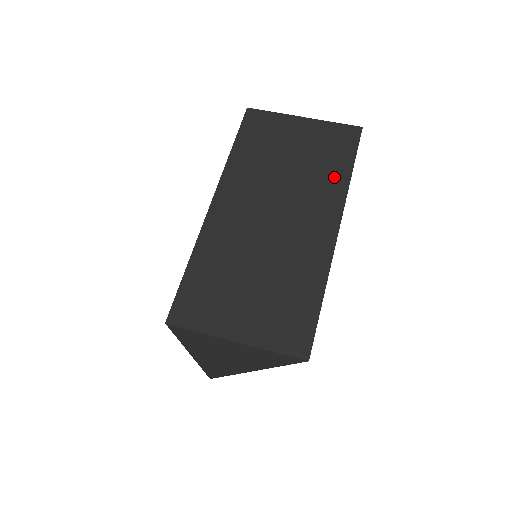
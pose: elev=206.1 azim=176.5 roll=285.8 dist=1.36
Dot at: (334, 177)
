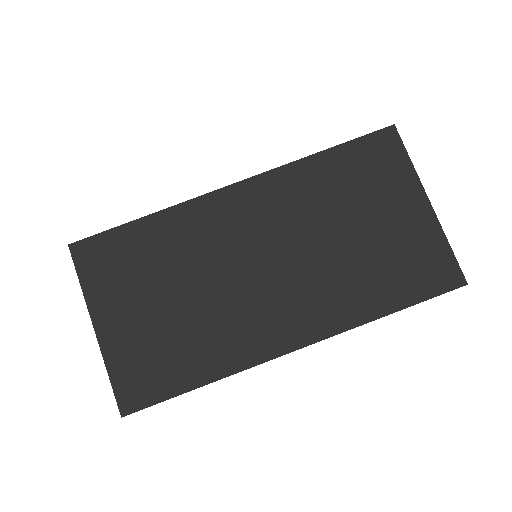
Dot at: (365, 298)
